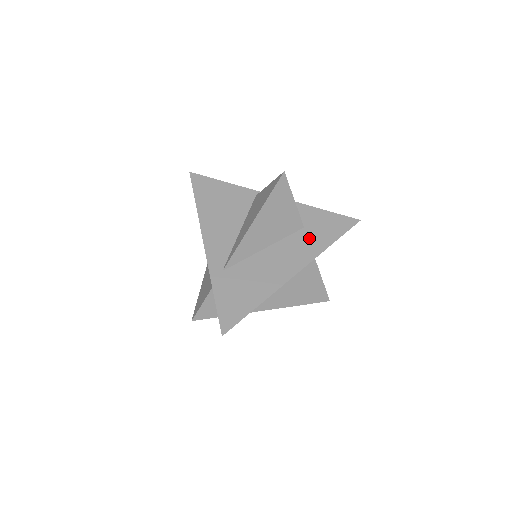
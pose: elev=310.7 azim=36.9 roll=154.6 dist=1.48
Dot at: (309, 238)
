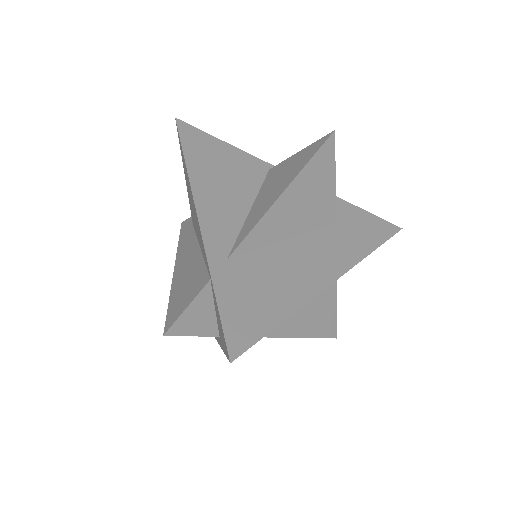
Dot at: (344, 237)
